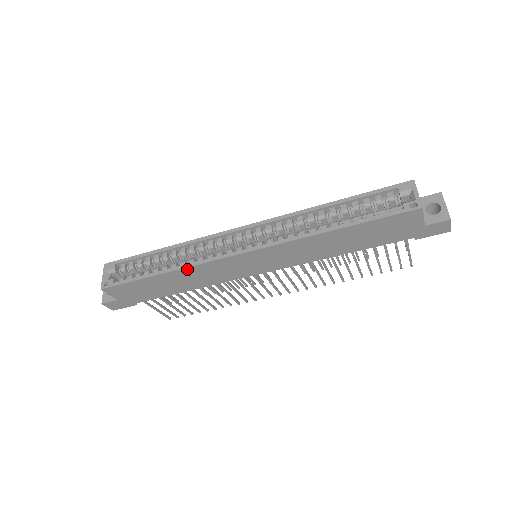
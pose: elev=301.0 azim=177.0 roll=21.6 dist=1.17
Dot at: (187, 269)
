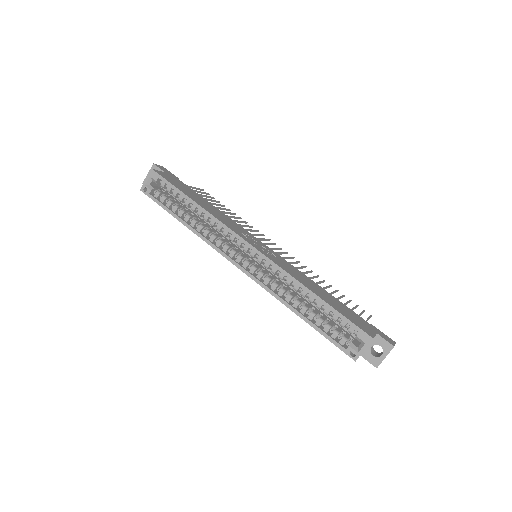
Dot at: (200, 236)
